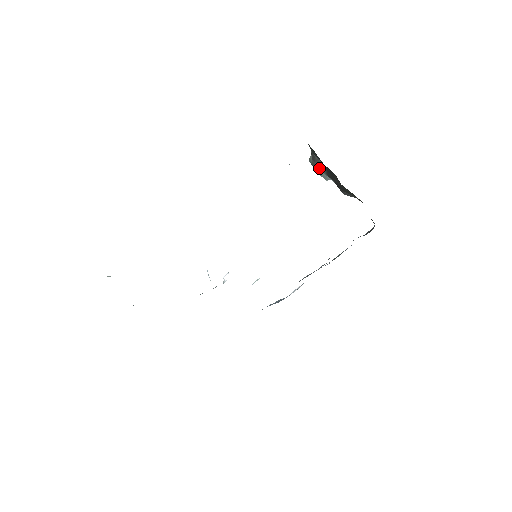
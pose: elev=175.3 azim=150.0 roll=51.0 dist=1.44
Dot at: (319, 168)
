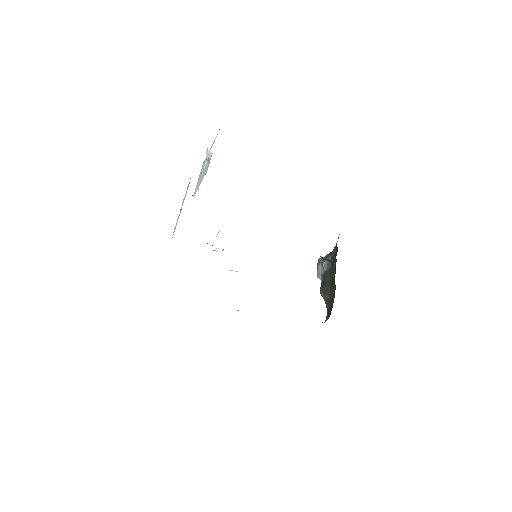
Dot at: (324, 265)
